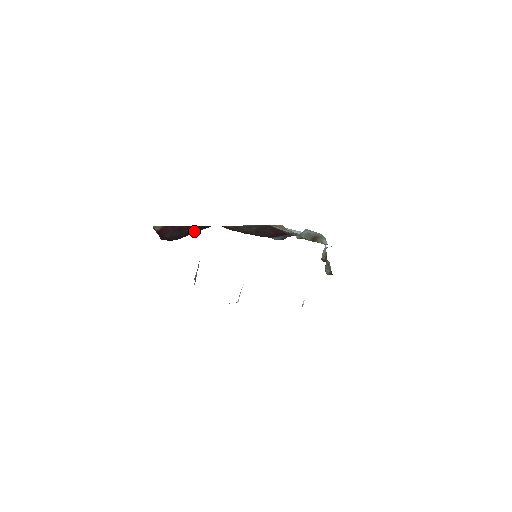
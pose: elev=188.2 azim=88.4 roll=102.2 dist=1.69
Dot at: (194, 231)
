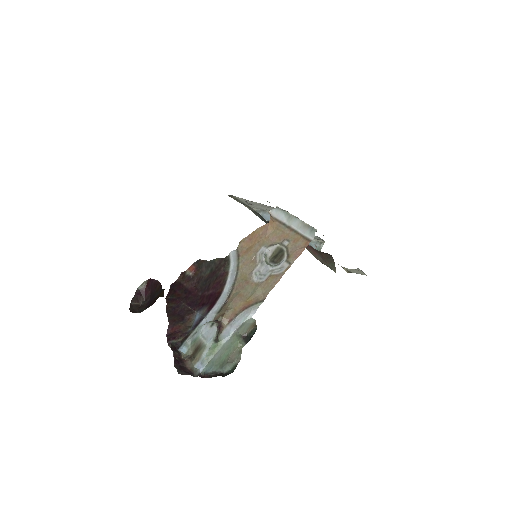
Dot at: (154, 297)
